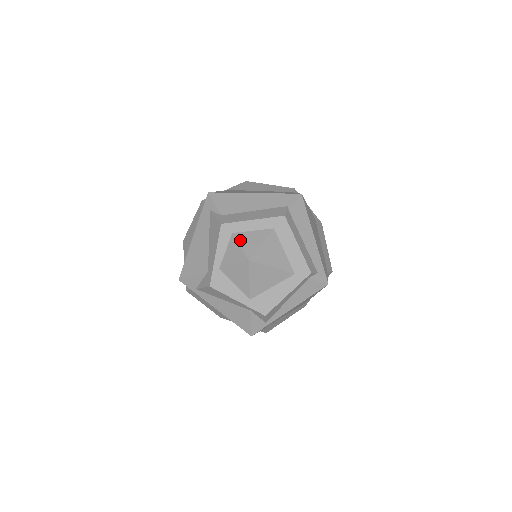
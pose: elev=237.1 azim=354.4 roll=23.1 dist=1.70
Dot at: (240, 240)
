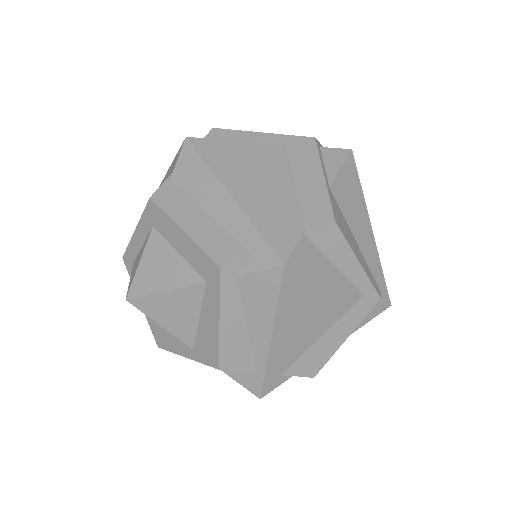
Dot at: (132, 270)
